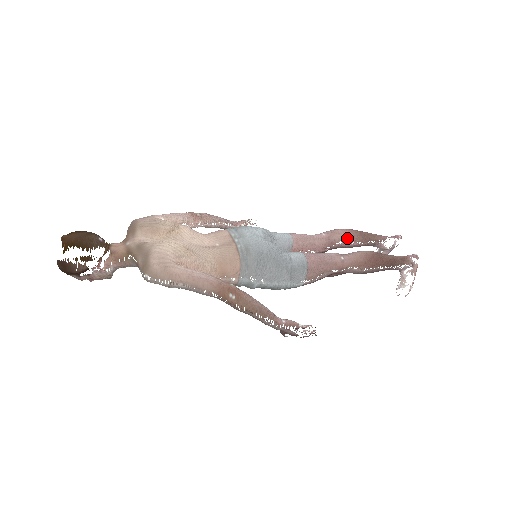
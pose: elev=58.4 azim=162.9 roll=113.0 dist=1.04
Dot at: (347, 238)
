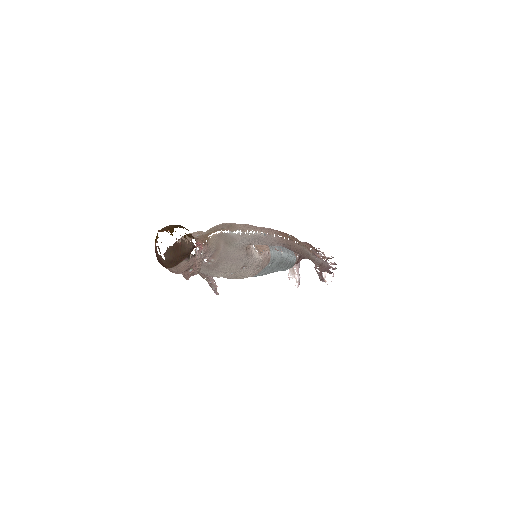
Dot at: occluded
